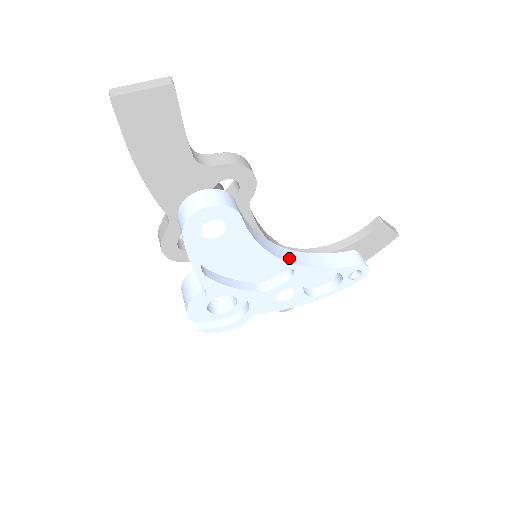
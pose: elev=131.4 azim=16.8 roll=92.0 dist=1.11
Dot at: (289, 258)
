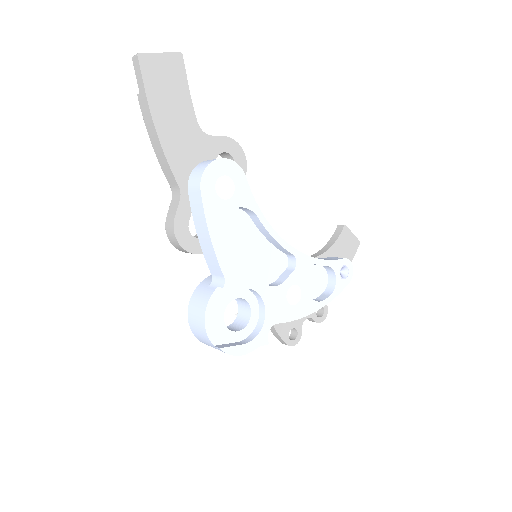
Dot at: occluded
